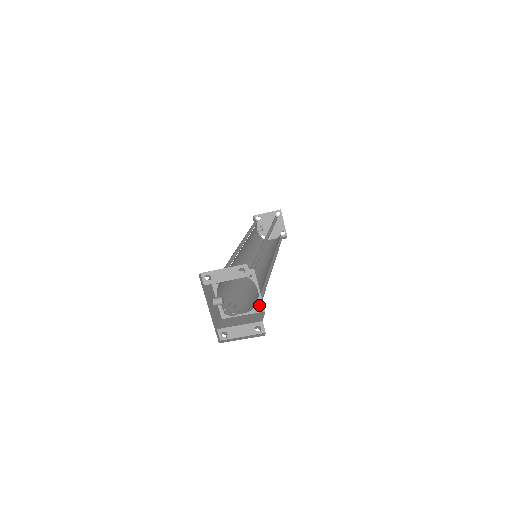
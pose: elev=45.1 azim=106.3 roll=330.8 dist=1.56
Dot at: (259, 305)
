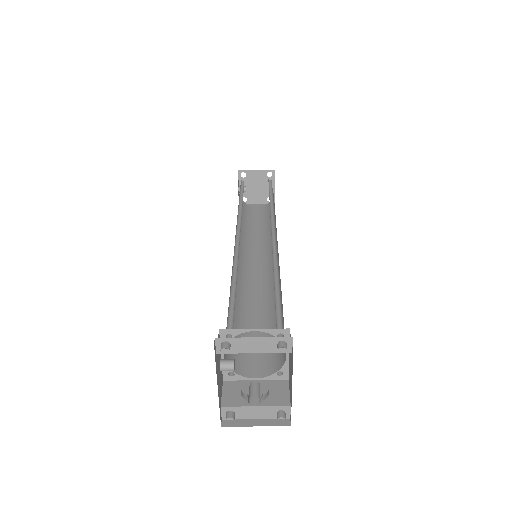
Dot at: (282, 372)
